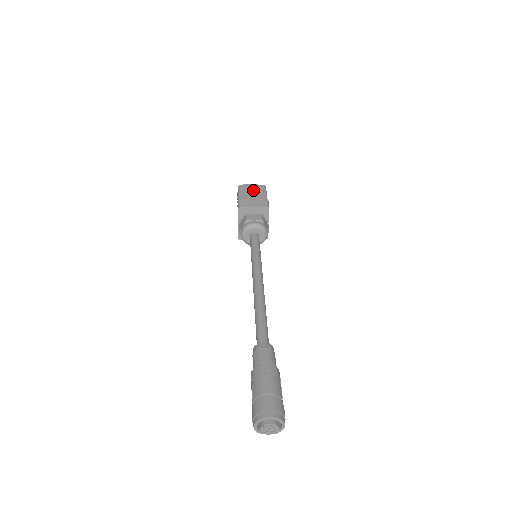
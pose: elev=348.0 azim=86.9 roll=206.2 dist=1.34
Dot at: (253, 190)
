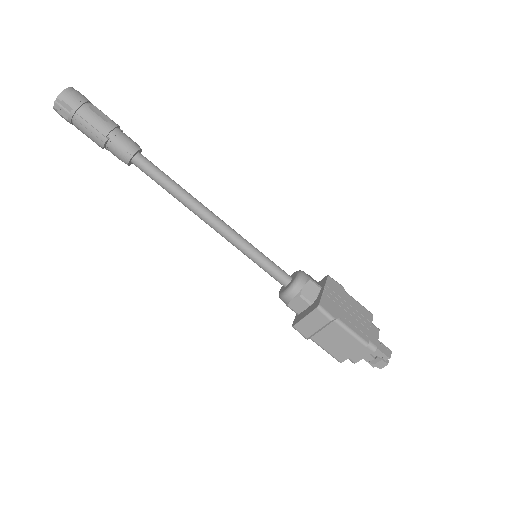
Dot at: occluded
